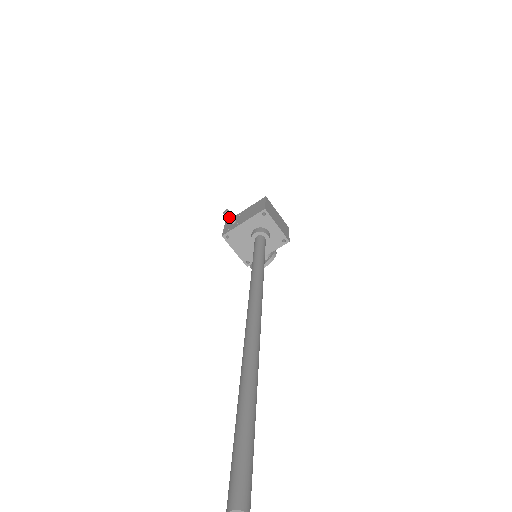
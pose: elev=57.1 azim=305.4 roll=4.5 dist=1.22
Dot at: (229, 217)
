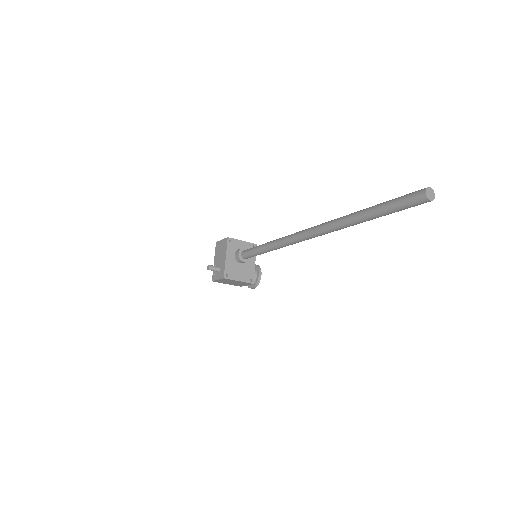
Dot at: (214, 267)
